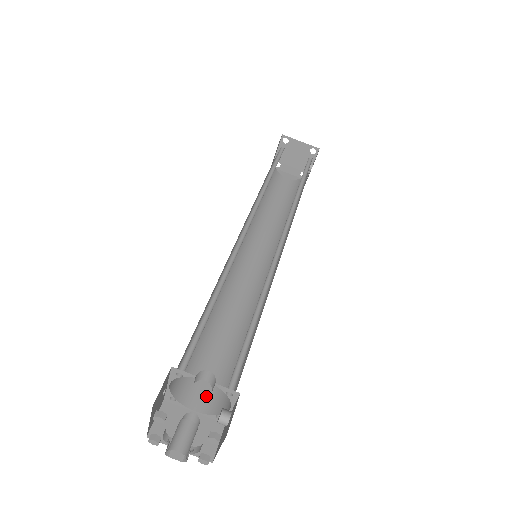
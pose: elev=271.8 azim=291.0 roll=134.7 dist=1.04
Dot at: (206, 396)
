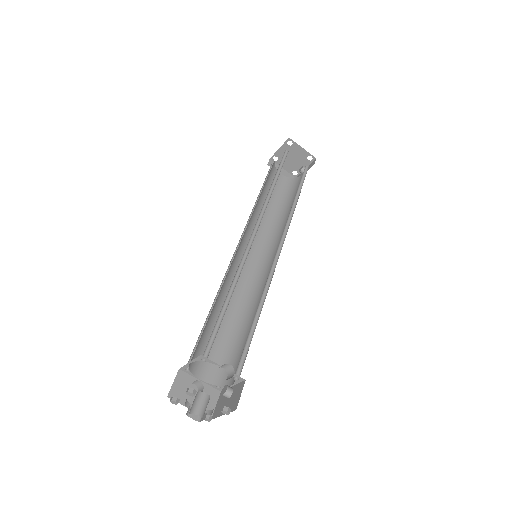
Dot at: (209, 369)
